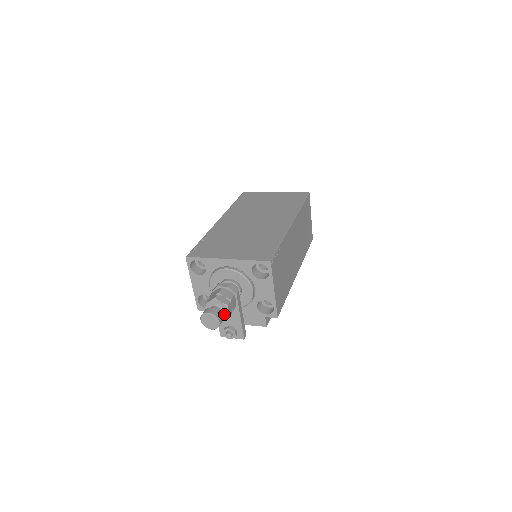
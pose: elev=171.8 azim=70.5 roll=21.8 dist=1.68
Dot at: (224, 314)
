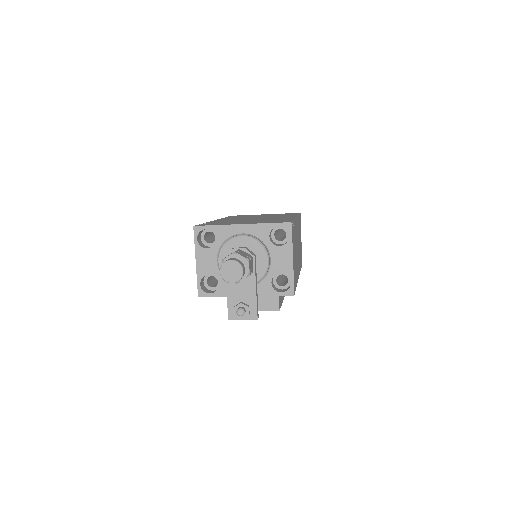
Dot at: occluded
